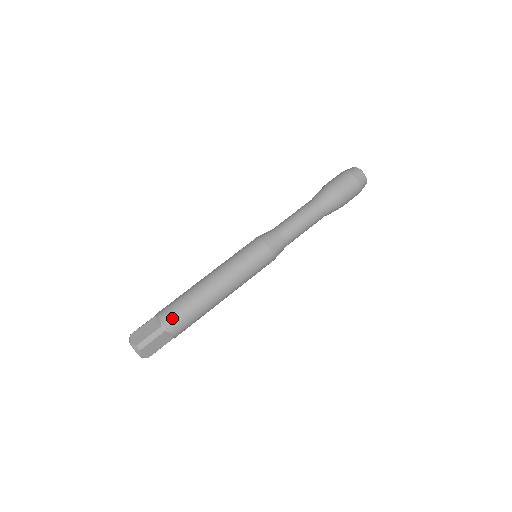
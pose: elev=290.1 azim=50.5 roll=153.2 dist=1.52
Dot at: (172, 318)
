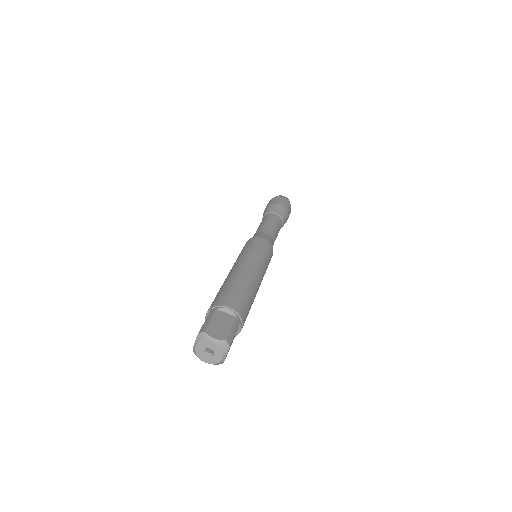
Dot at: (241, 308)
